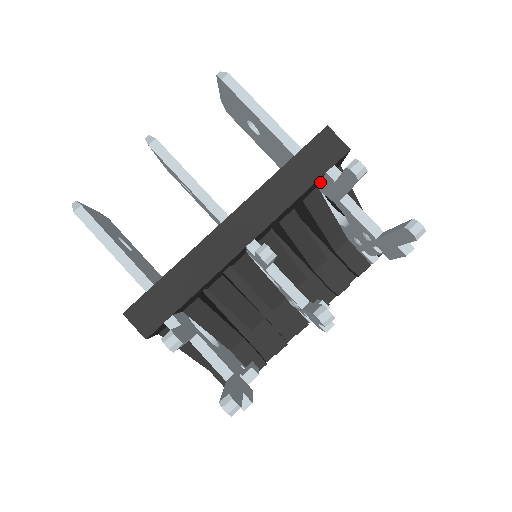
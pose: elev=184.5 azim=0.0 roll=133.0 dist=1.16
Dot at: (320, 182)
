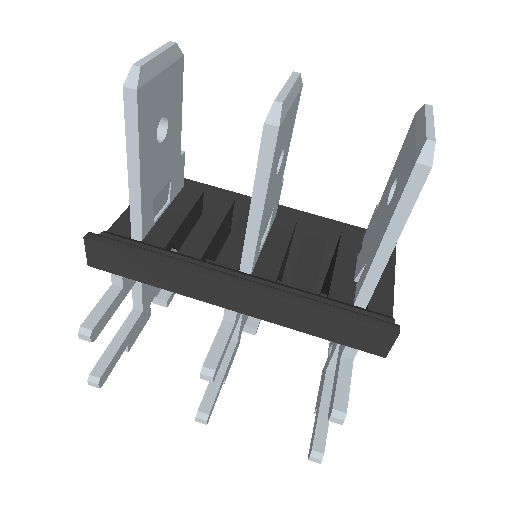
Dot at: occluded
